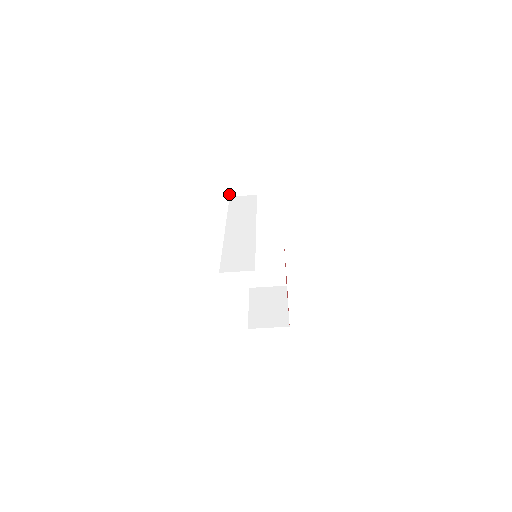
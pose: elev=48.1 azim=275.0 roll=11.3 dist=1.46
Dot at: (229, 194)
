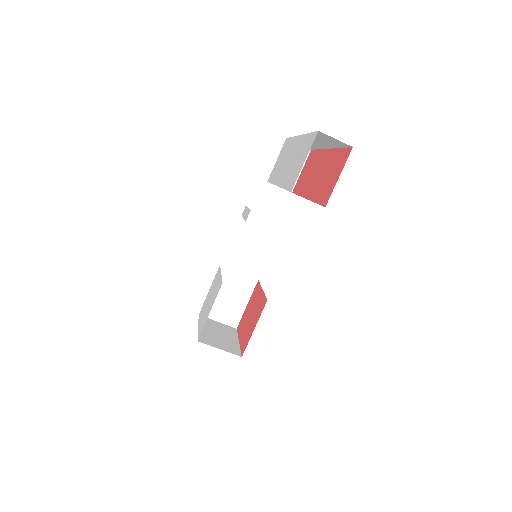
Dot at: (268, 179)
